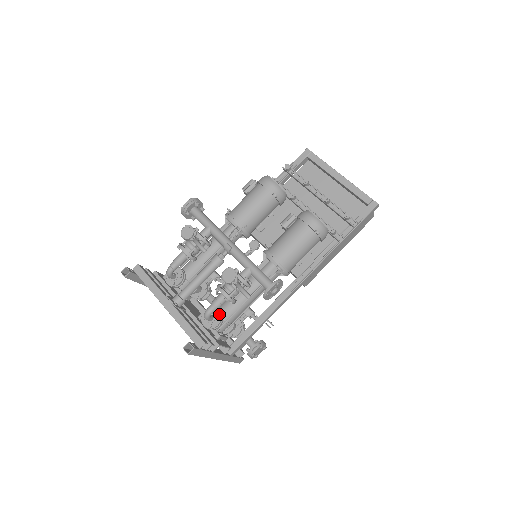
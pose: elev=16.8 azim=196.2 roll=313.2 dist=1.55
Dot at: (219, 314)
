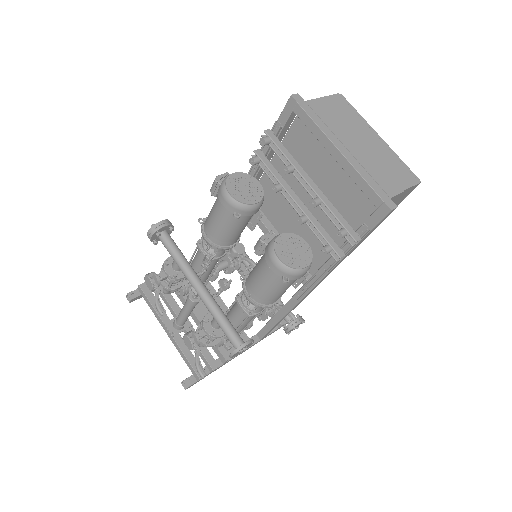
Dot at: occluded
